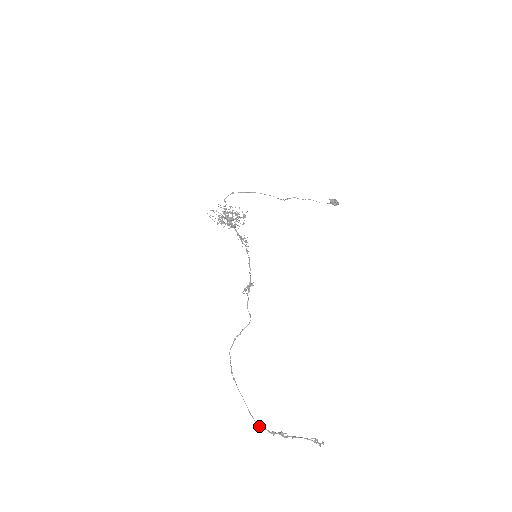
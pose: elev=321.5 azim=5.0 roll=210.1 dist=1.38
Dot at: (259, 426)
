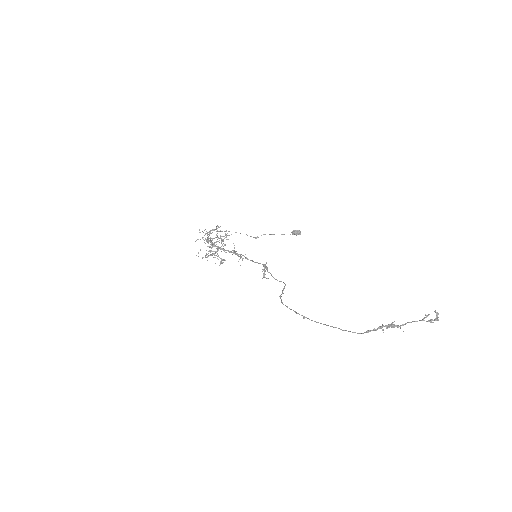
Dot at: (362, 333)
